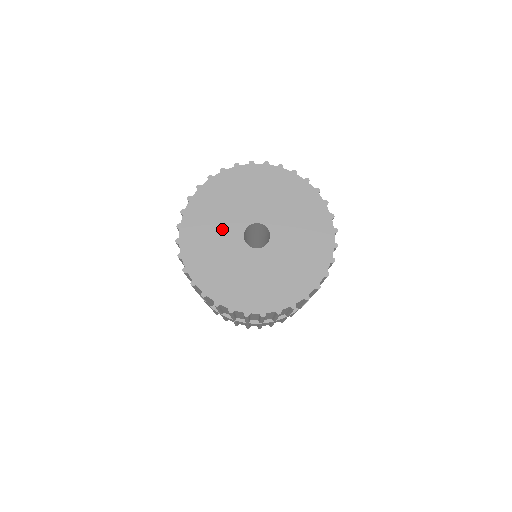
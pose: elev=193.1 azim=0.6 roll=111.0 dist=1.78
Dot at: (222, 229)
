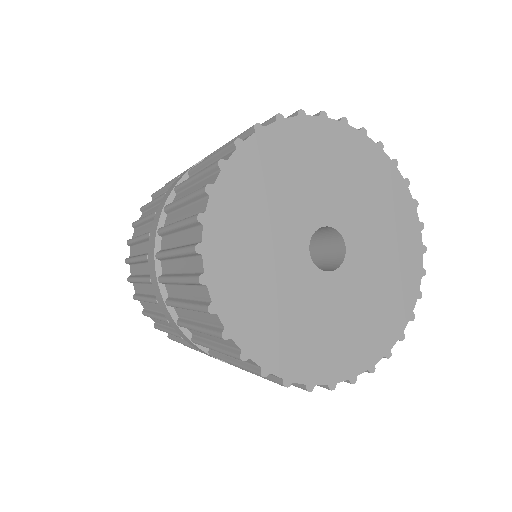
Dot at: (285, 209)
